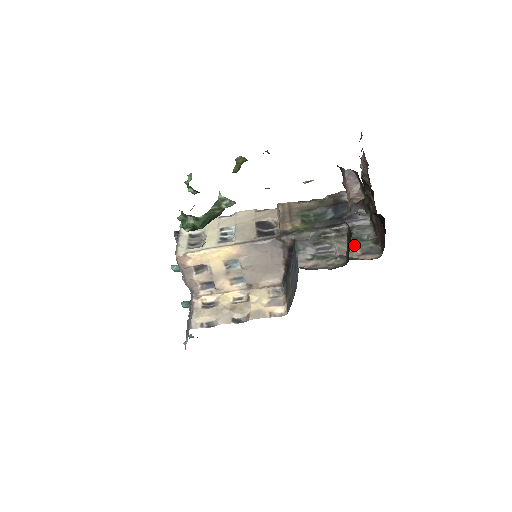
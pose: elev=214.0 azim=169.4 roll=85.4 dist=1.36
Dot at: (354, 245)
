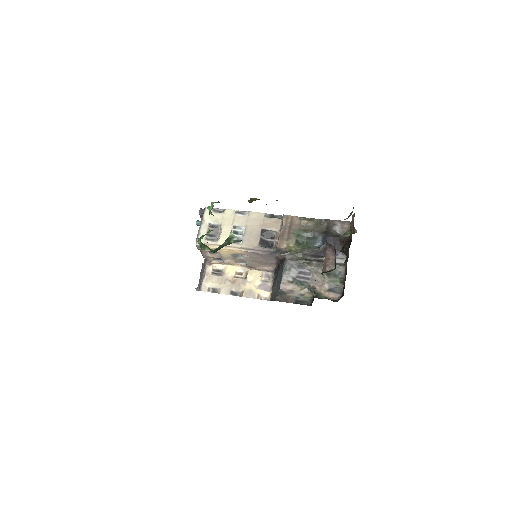
Dot at: (326, 279)
